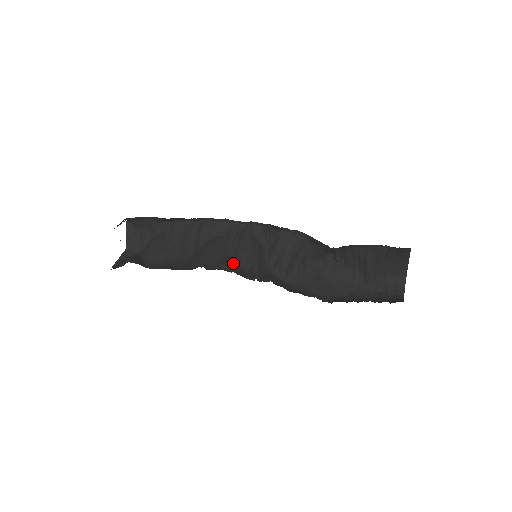
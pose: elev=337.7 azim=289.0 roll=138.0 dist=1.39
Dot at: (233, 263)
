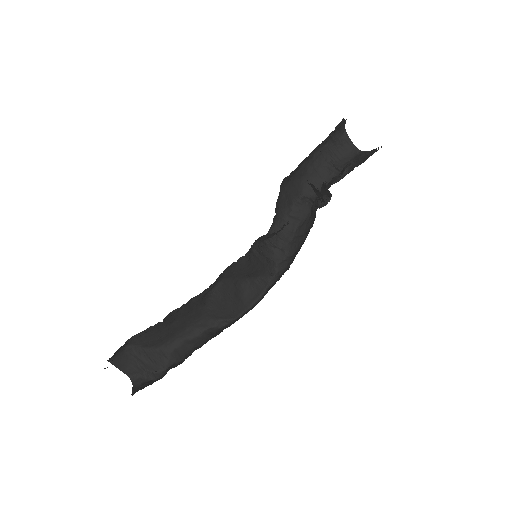
Dot at: (253, 285)
